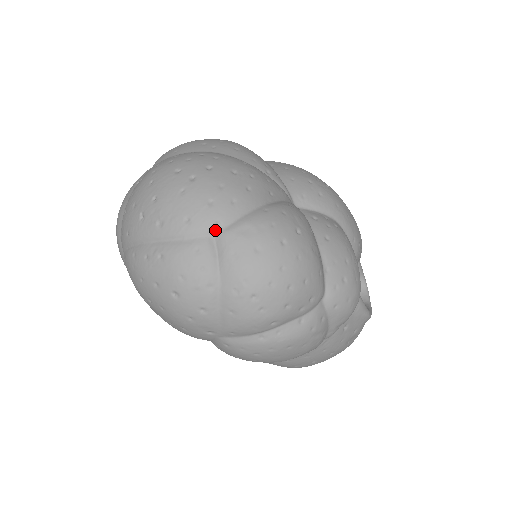
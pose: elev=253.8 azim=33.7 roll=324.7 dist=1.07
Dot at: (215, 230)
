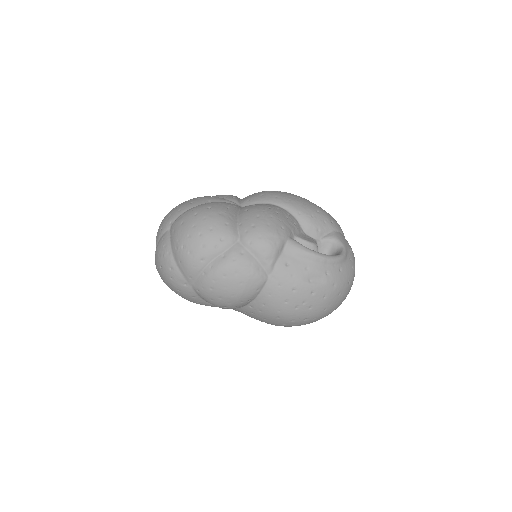
Dot at: (170, 226)
